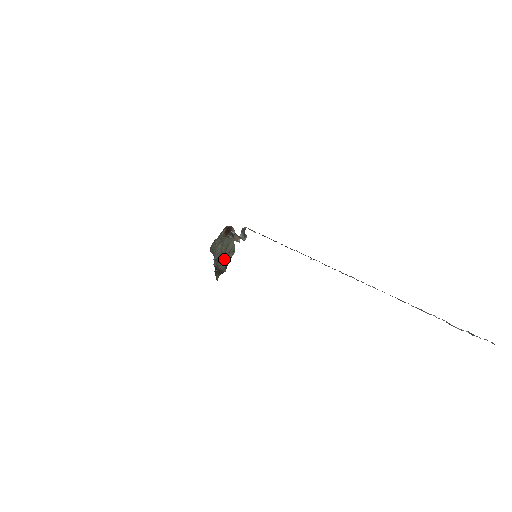
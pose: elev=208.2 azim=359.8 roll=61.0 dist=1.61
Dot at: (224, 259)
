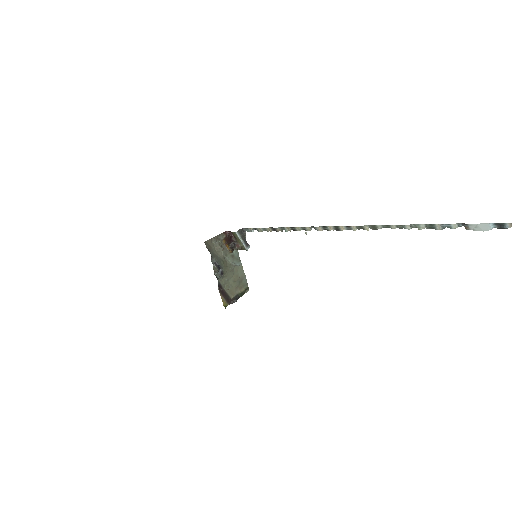
Dot at: (233, 286)
